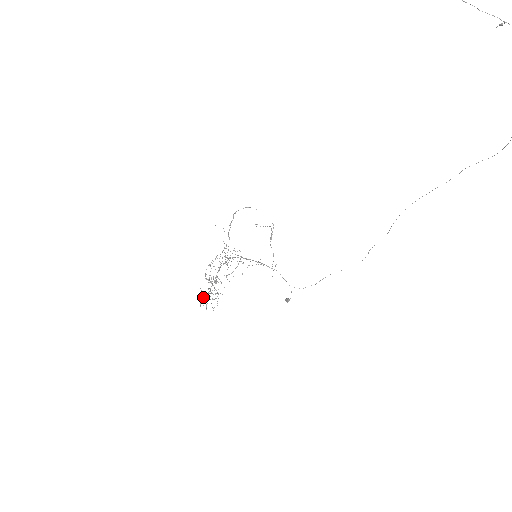
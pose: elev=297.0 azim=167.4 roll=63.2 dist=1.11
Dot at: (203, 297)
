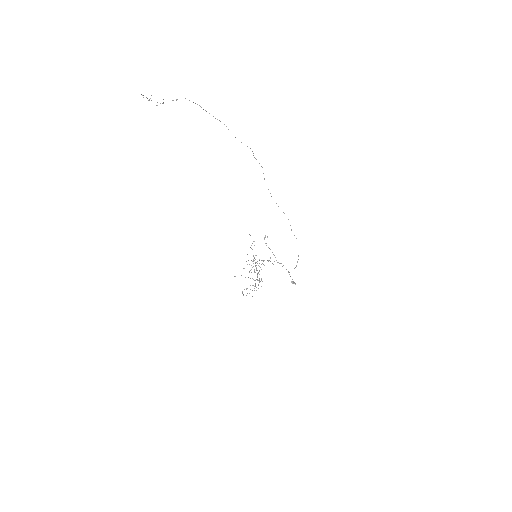
Dot at: occluded
